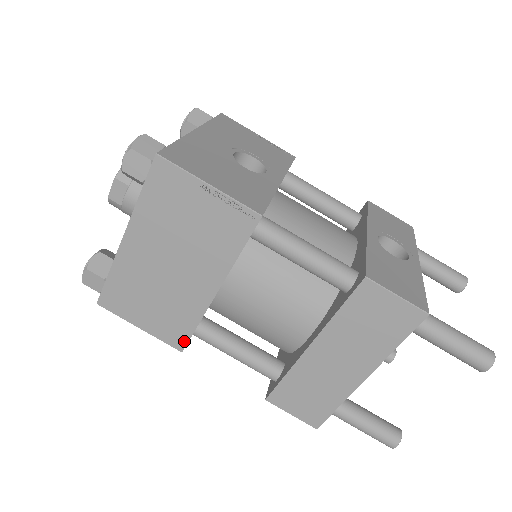
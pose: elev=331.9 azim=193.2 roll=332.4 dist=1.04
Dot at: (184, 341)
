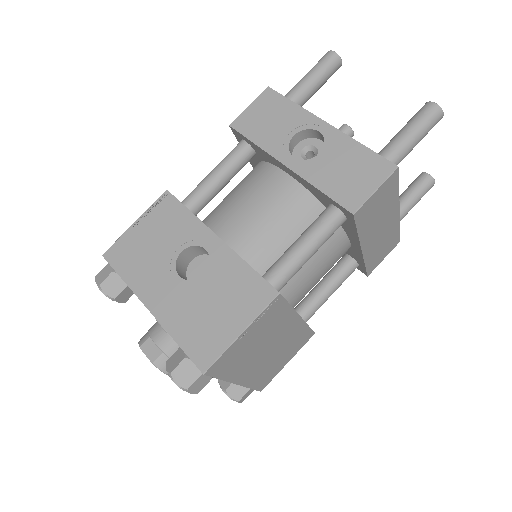
Dot at: (311, 333)
